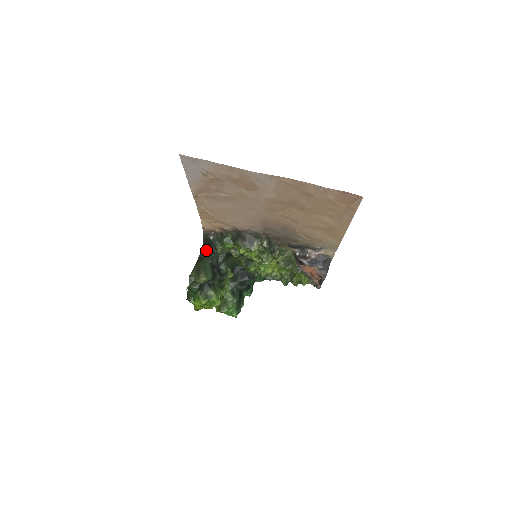
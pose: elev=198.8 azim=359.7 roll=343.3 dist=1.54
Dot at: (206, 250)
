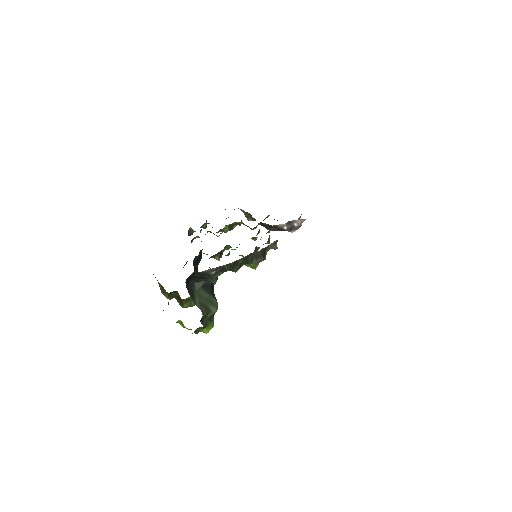
Dot at: (191, 280)
